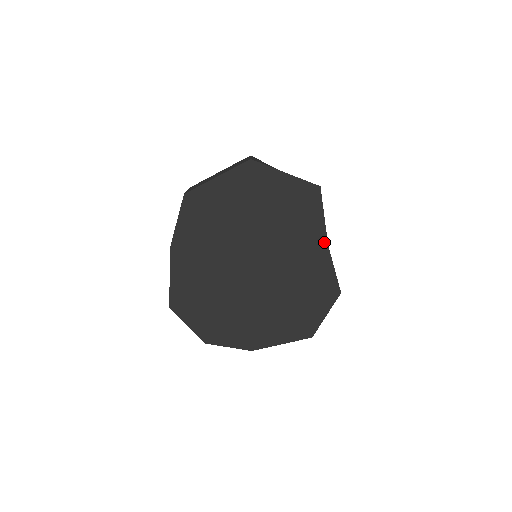
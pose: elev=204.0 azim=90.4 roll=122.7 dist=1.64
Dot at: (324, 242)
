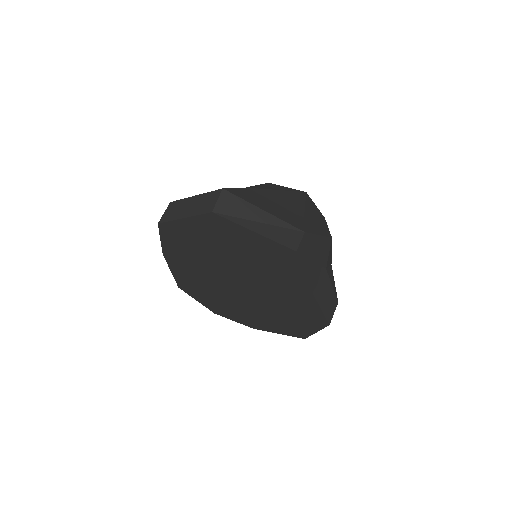
Dot at: (308, 290)
